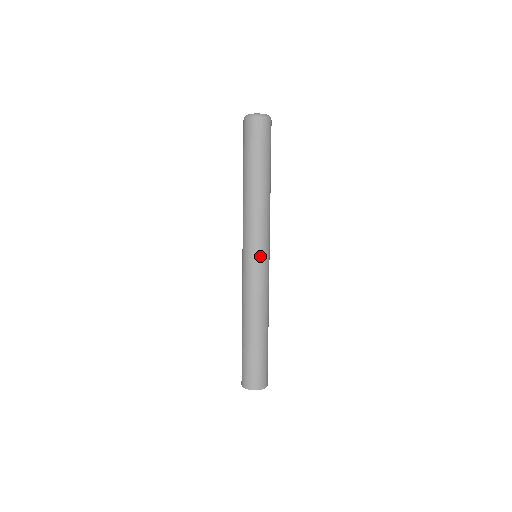
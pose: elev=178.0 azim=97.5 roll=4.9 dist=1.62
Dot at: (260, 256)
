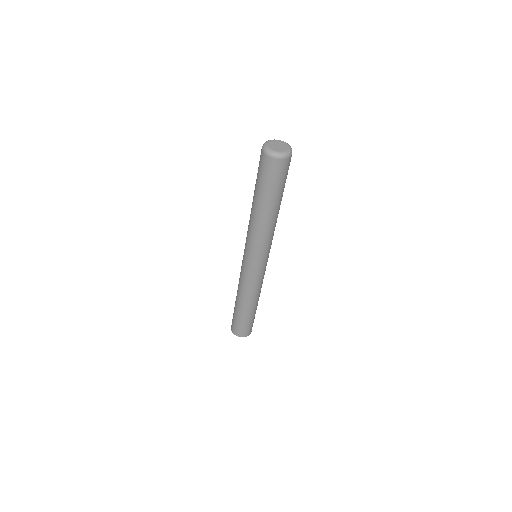
Dot at: occluded
